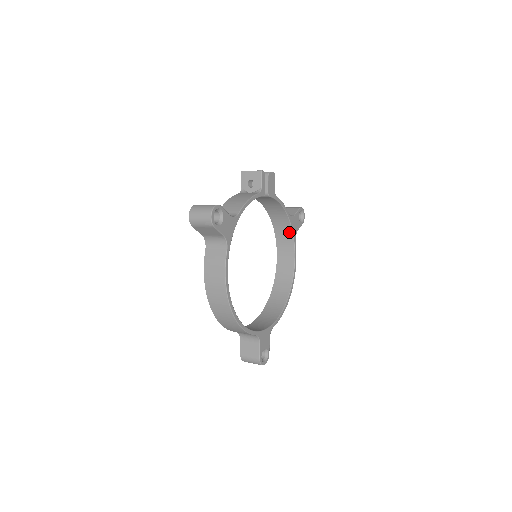
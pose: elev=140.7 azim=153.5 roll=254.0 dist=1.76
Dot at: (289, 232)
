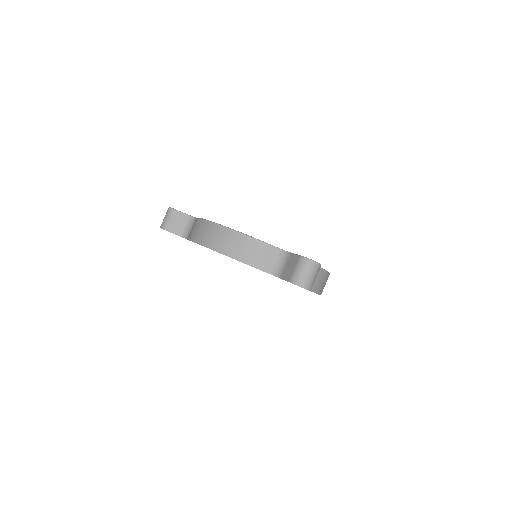
Dot at: occluded
